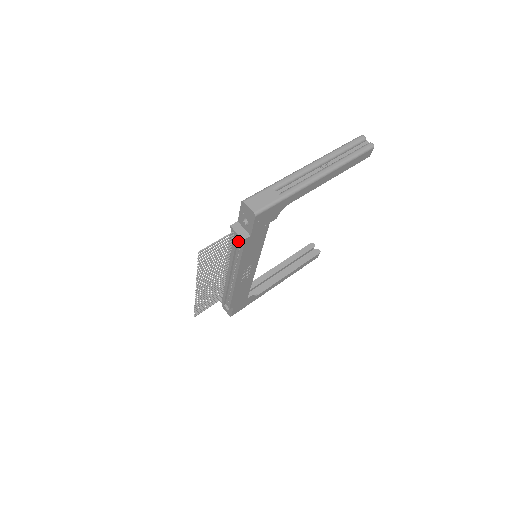
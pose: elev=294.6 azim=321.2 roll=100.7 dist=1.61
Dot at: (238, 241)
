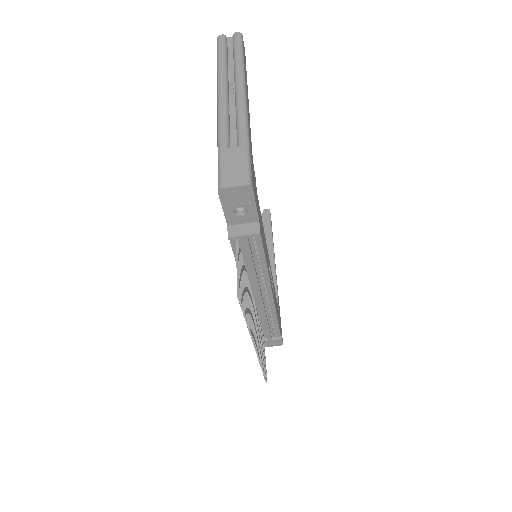
Dot at: (249, 245)
